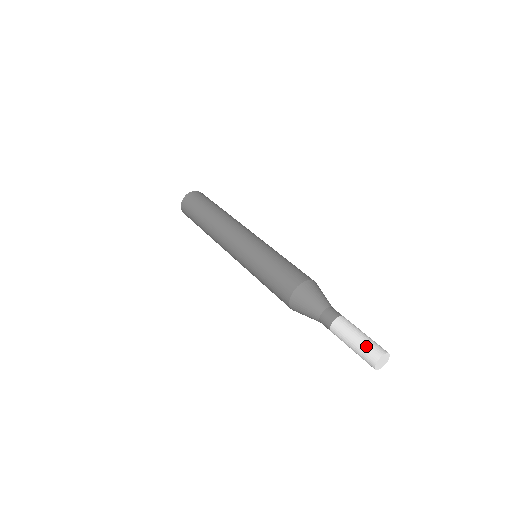
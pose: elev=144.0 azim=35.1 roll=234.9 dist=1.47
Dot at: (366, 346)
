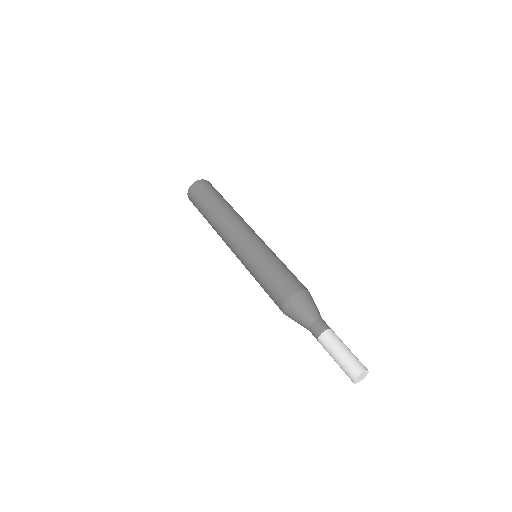
Dot at: (353, 359)
